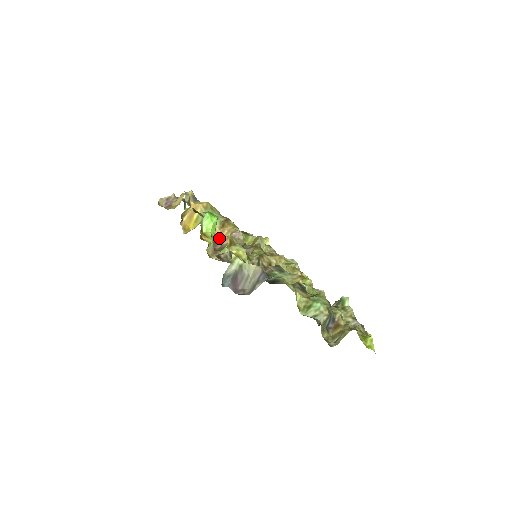
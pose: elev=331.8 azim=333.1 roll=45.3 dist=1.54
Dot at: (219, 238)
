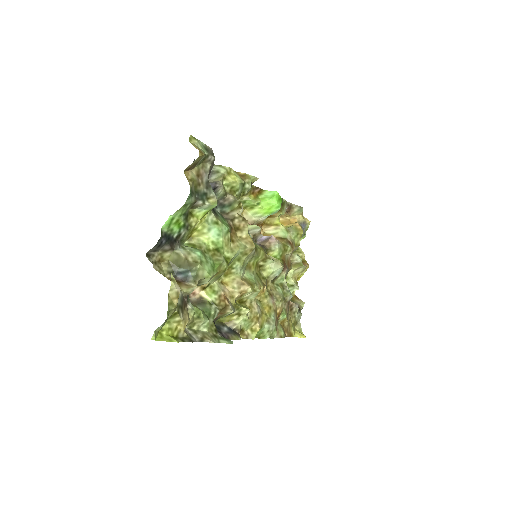
Dot at: occluded
